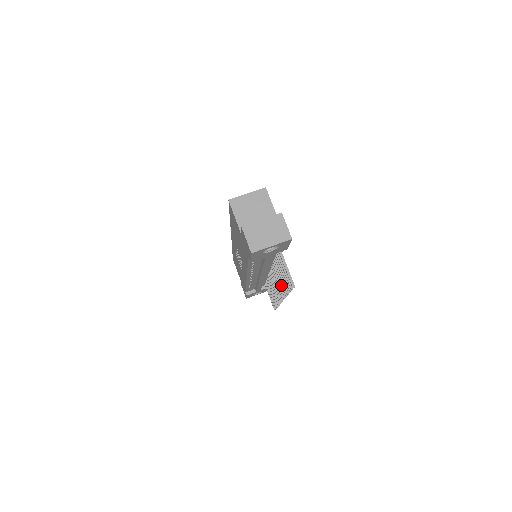
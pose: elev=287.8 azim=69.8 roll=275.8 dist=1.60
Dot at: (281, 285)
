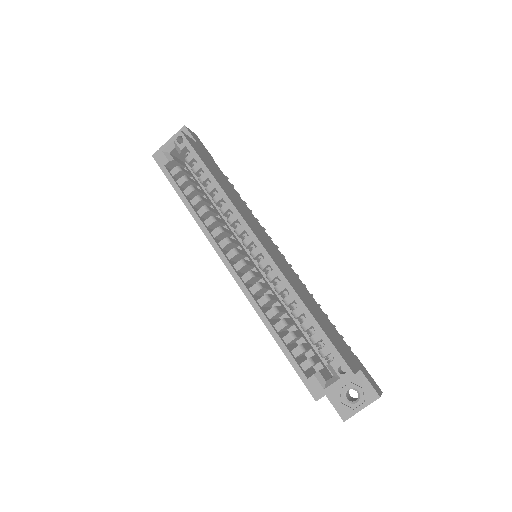
Dot at: occluded
